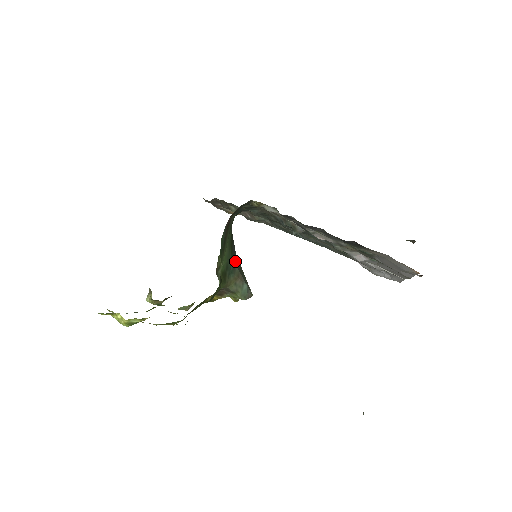
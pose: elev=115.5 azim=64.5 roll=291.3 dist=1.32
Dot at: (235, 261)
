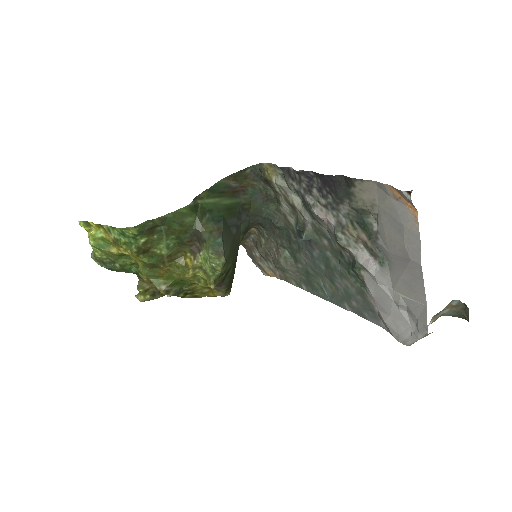
Dot at: (225, 224)
